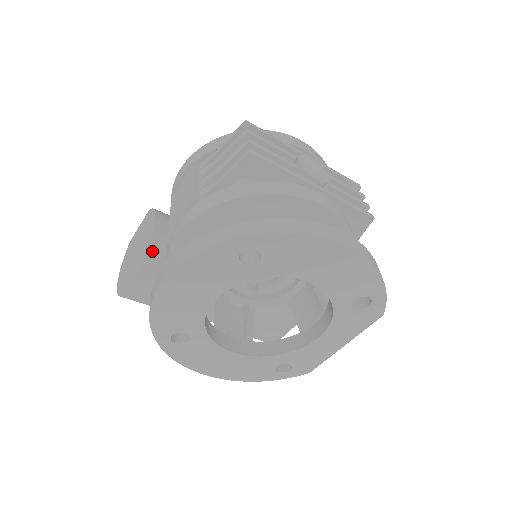
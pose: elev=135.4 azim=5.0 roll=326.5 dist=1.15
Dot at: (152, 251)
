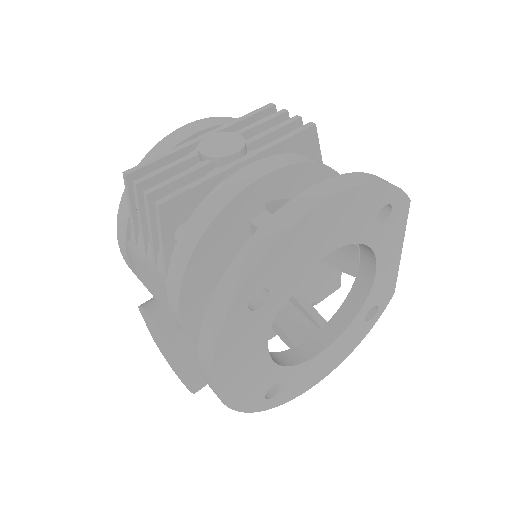
Dot at: (177, 346)
